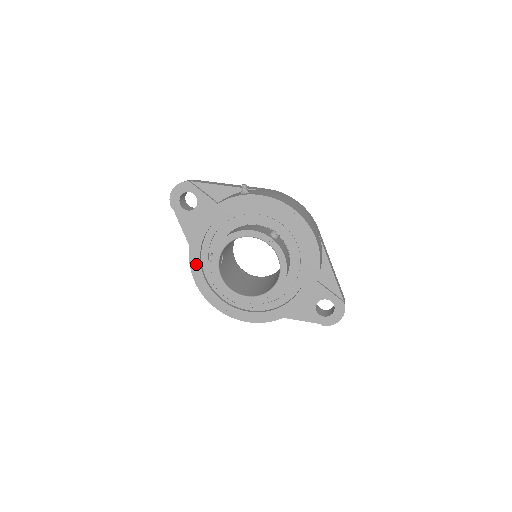
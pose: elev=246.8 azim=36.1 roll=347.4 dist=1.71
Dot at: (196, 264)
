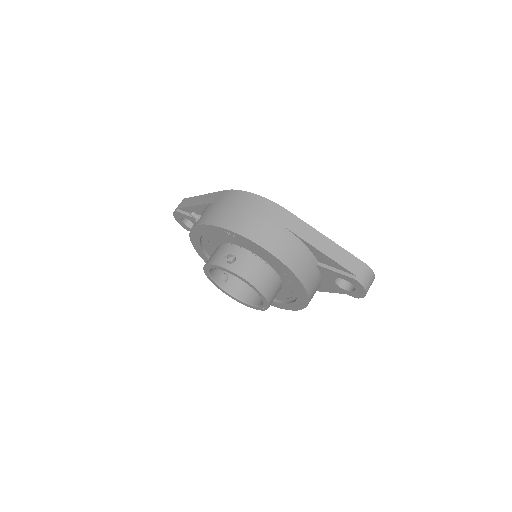
Dot at: occluded
